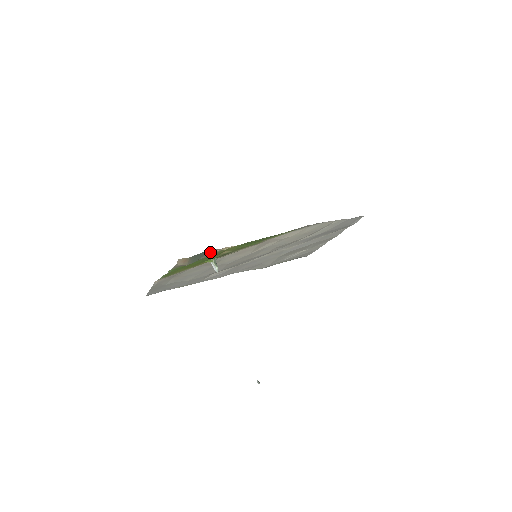
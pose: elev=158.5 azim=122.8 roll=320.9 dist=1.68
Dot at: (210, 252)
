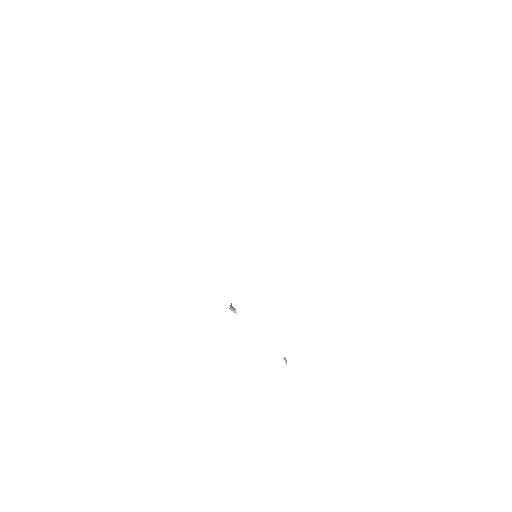
Dot at: occluded
